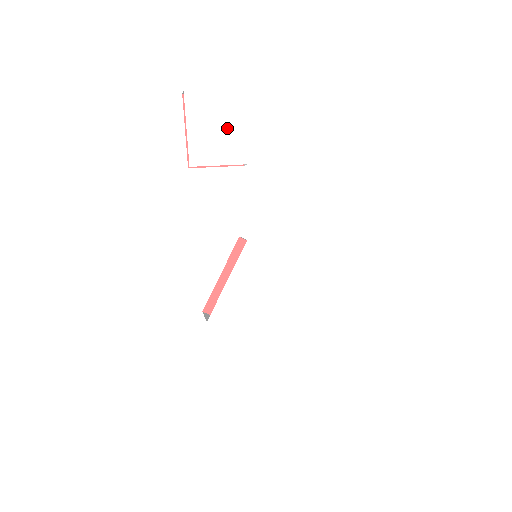
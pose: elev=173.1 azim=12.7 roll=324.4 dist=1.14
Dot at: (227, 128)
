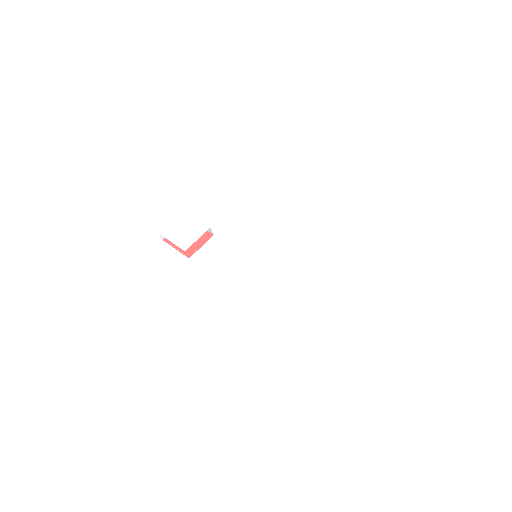
Dot at: (189, 226)
